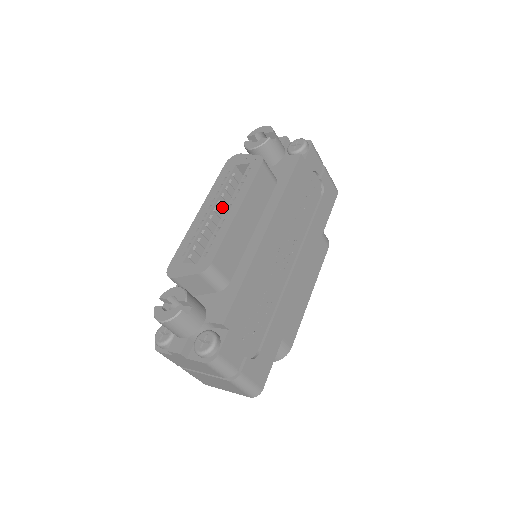
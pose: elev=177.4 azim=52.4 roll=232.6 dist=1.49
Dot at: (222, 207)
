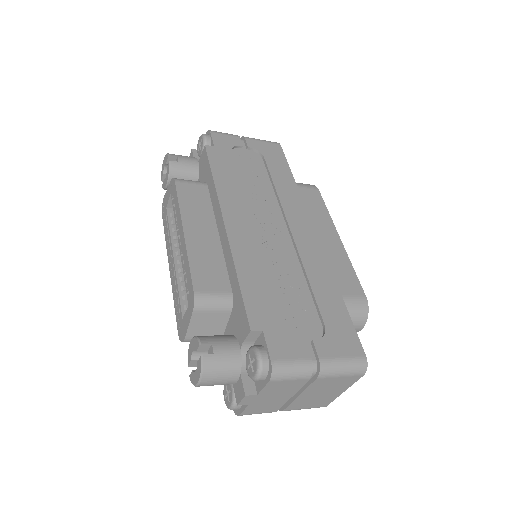
Dot at: occluded
